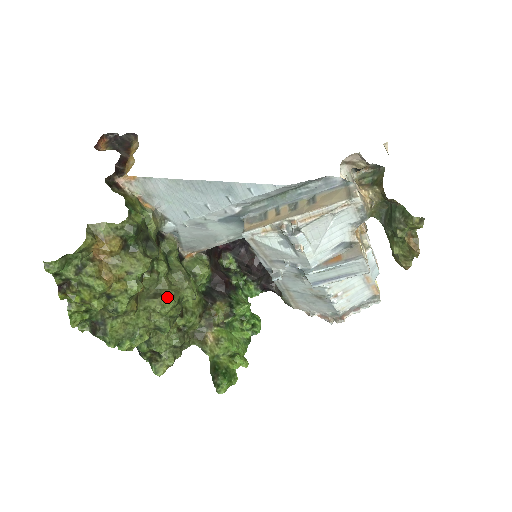
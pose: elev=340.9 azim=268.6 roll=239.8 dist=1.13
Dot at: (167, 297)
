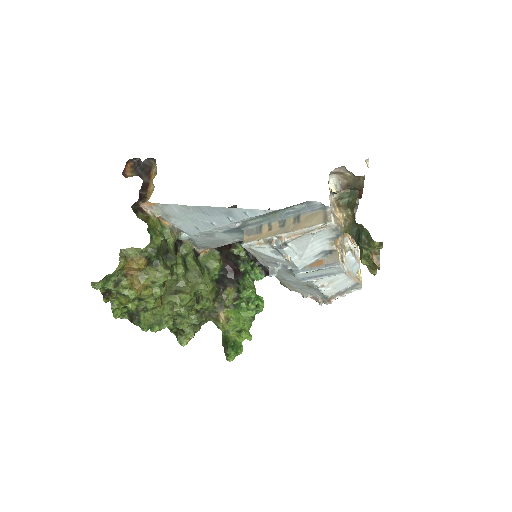
Dot at: (185, 294)
